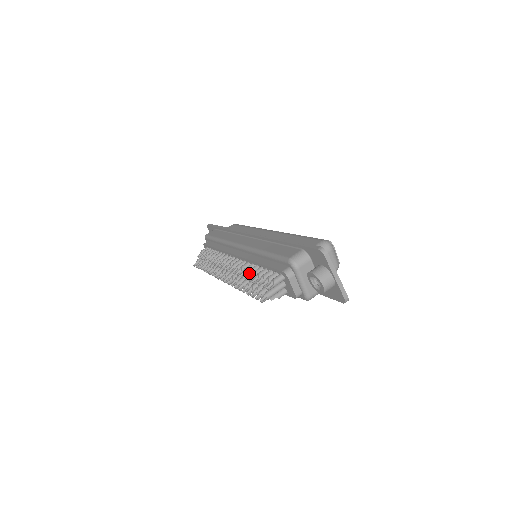
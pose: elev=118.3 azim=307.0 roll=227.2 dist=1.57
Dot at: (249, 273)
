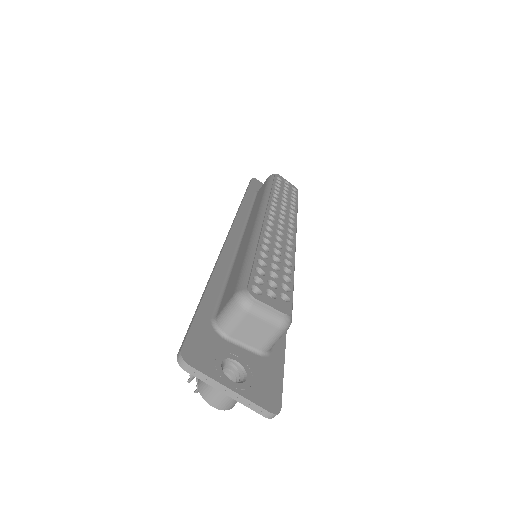
Dot at: occluded
